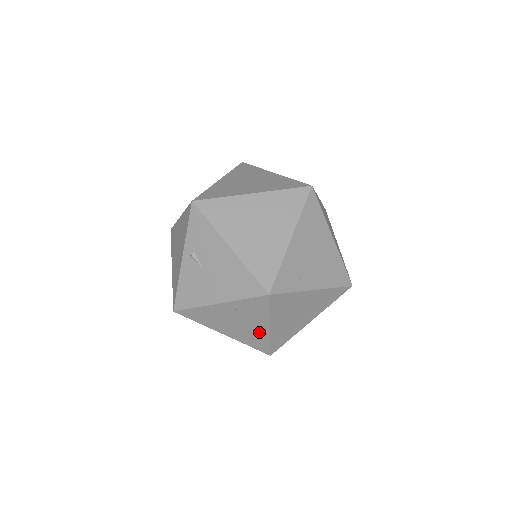
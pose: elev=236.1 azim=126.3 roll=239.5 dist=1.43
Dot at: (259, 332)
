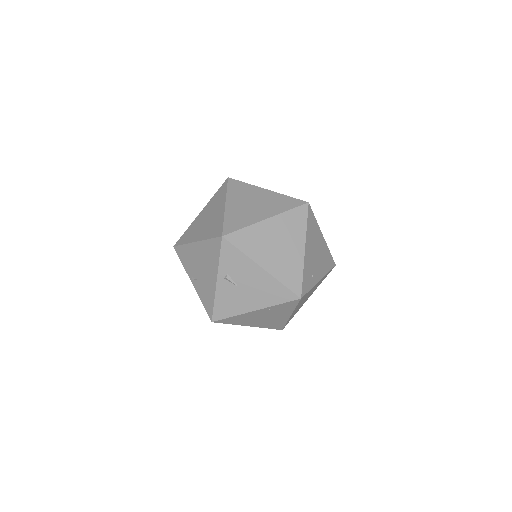
Dot at: (281, 319)
